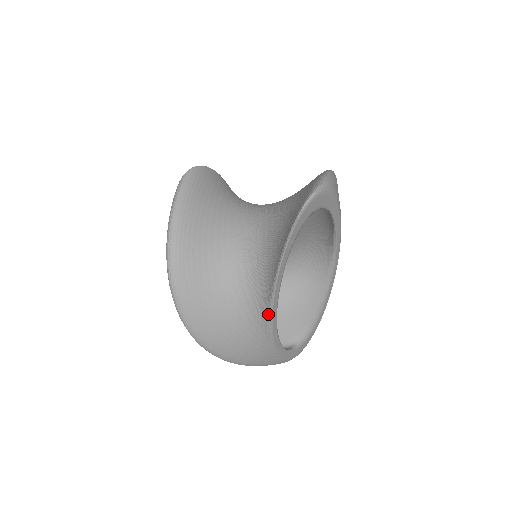
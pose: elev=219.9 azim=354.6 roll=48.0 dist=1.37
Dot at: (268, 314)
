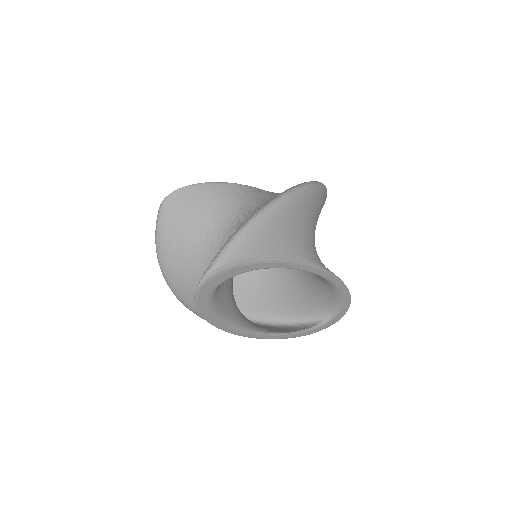
Dot at: occluded
